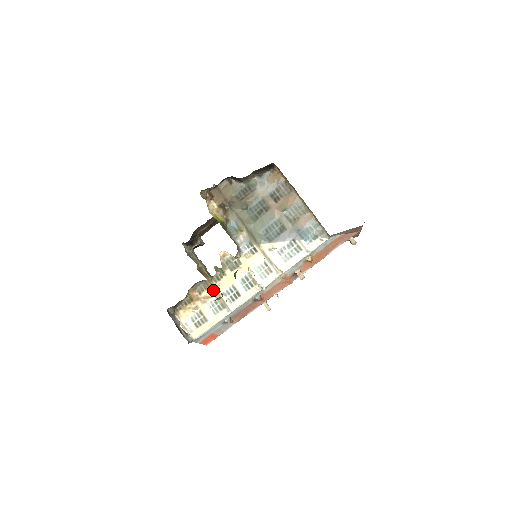
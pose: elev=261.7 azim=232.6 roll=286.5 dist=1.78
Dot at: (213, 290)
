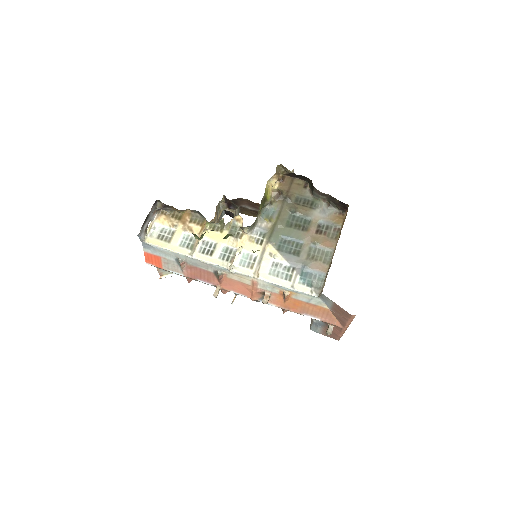
Dot at: (201, 230)
